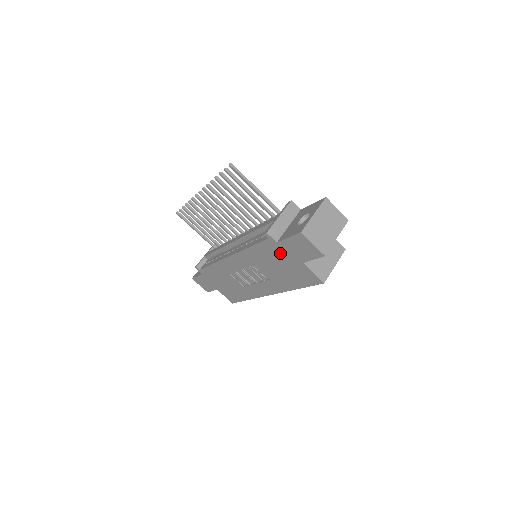
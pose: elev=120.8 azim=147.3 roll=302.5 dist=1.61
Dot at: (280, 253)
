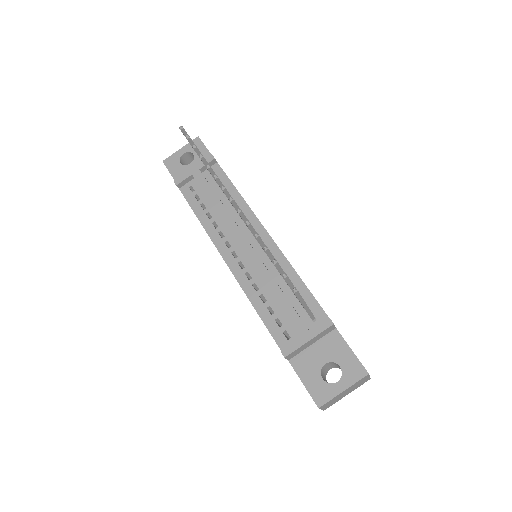
Dot at: occluded
